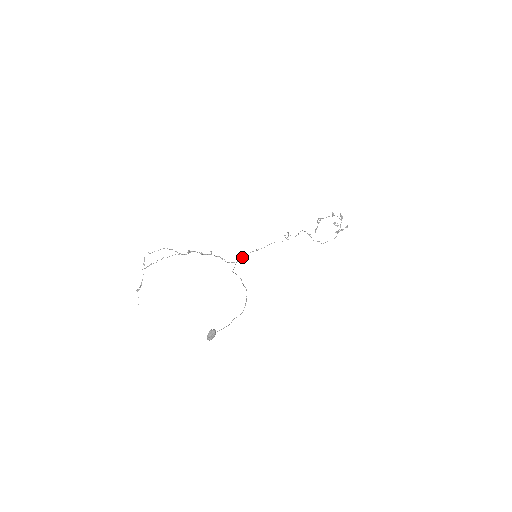
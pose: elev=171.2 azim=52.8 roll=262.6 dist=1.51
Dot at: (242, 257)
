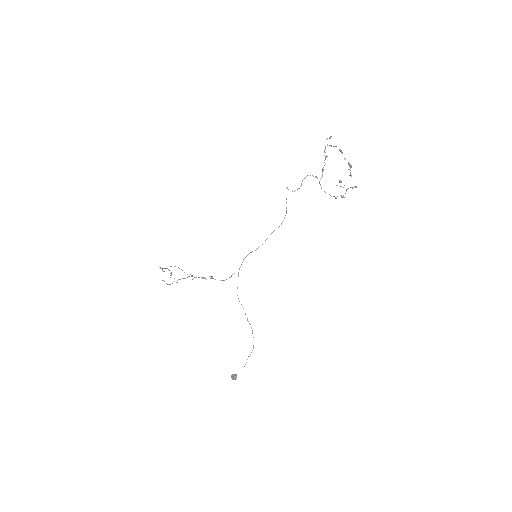
Dot at: (243, 260)
